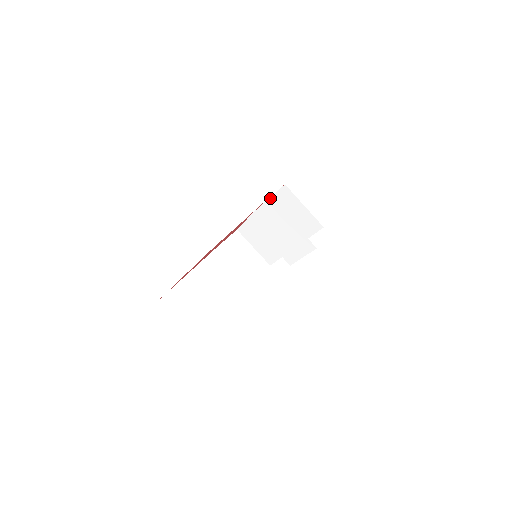
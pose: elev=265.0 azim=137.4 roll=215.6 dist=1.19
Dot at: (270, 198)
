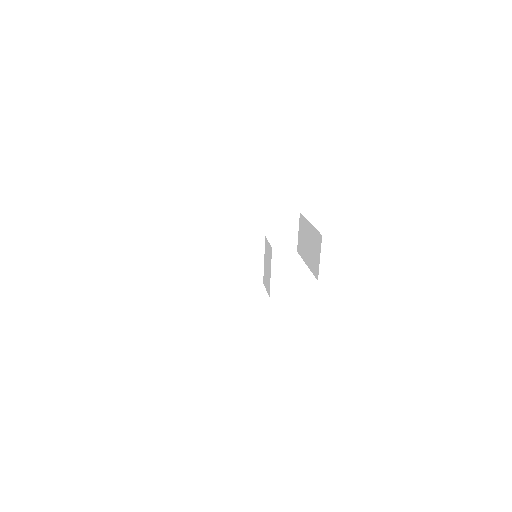
Dot at: occluded
